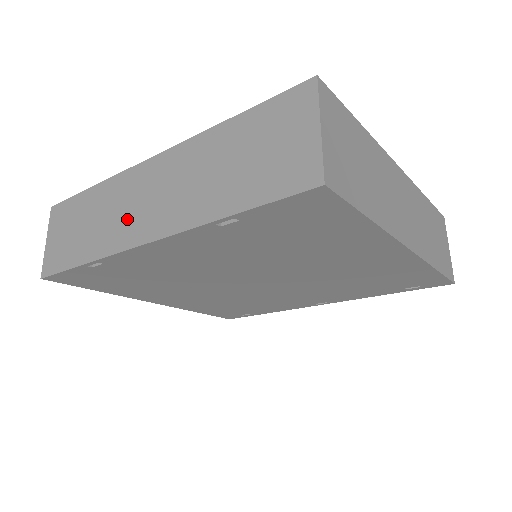
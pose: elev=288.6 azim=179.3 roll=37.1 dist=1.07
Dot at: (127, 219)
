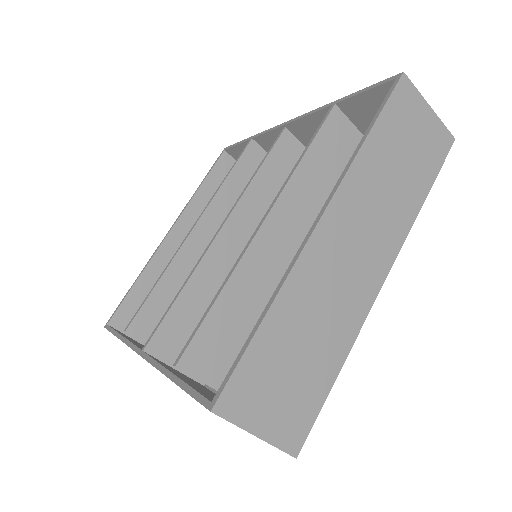
Dot at: occluded
